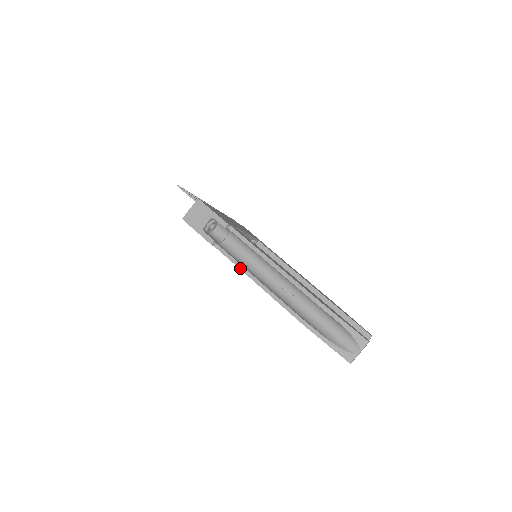
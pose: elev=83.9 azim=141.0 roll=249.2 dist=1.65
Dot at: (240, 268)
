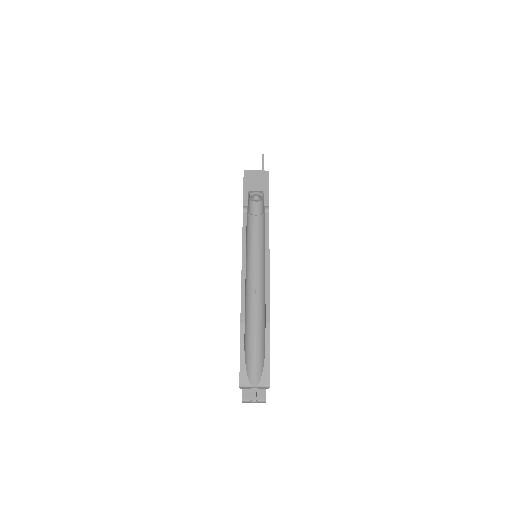
Dot at: (243, 241)
